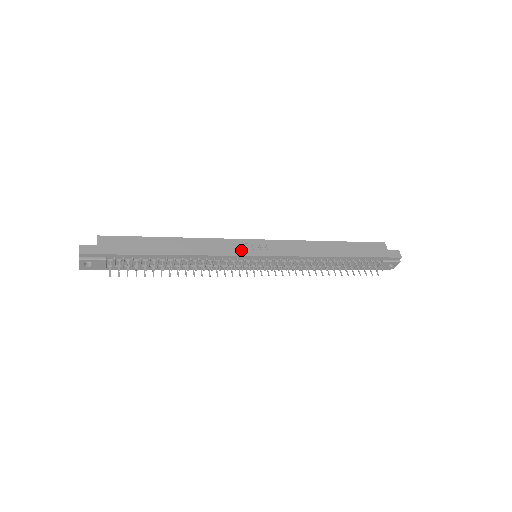
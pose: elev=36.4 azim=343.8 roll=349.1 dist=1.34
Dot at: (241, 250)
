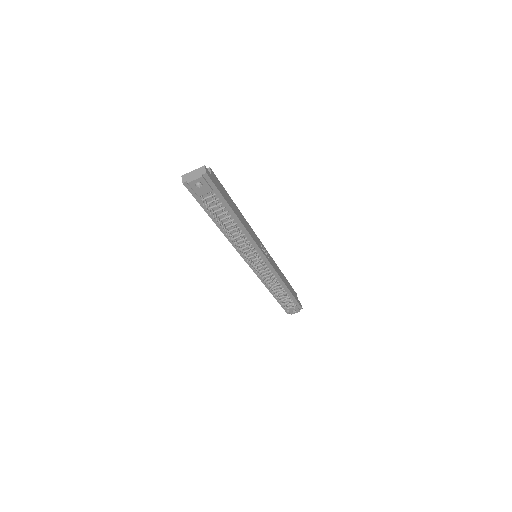
Dot at: (260, 246)
